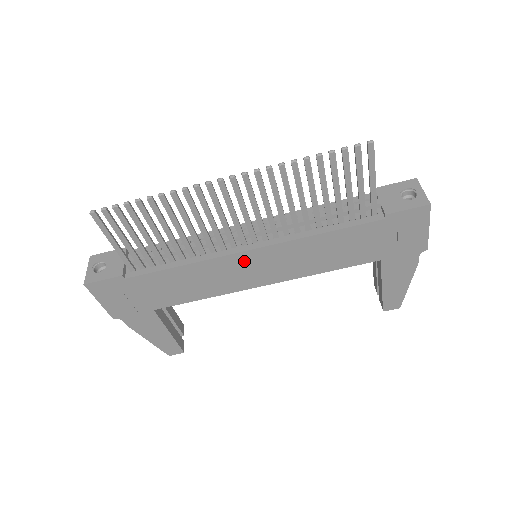
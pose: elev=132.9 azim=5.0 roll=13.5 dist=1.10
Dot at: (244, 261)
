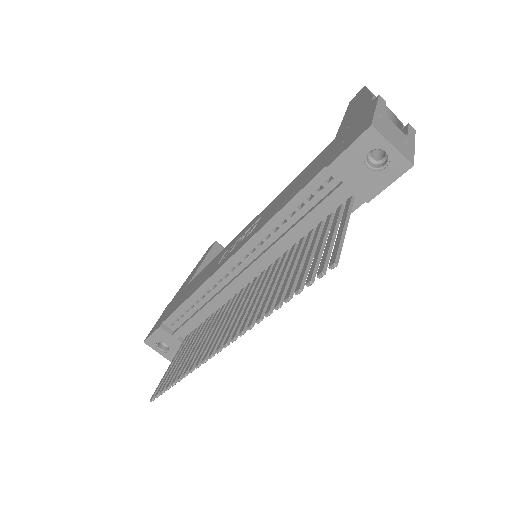
Dot at: occluded
